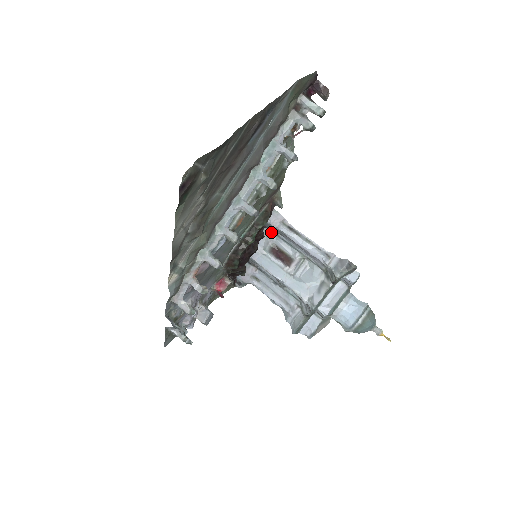
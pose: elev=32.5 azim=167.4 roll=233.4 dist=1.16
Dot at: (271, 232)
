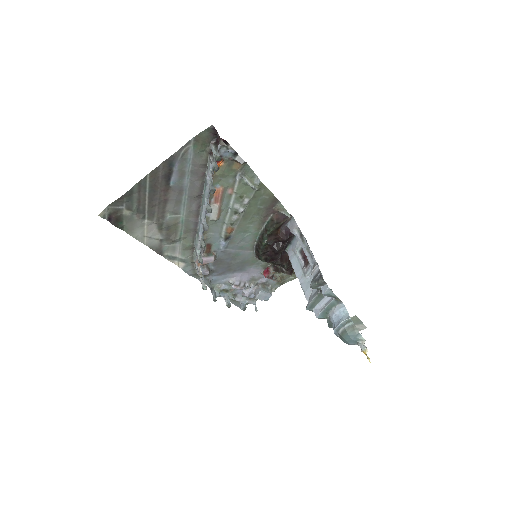
Dot at: occluded
